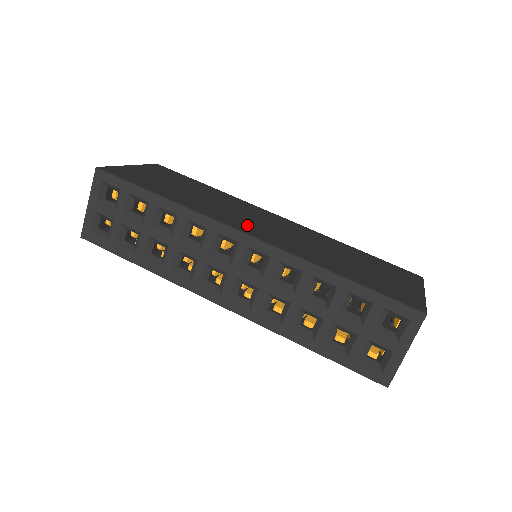
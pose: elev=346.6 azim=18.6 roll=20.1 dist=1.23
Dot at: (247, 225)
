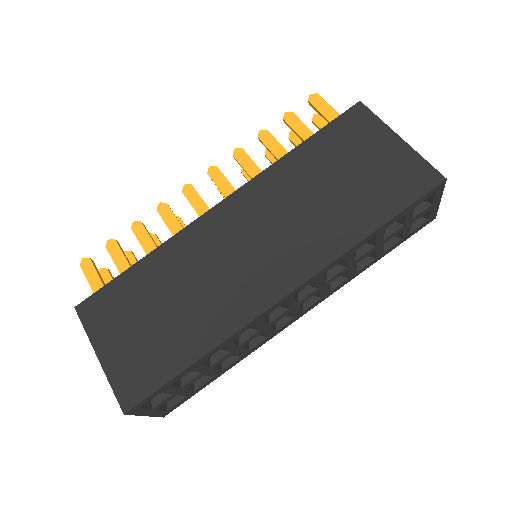
Dot at: (260, 279)
